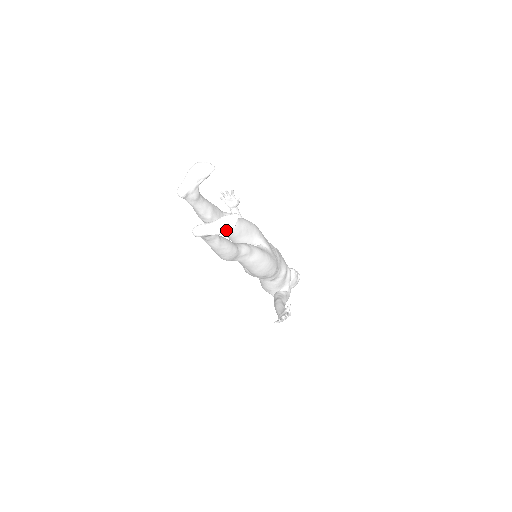
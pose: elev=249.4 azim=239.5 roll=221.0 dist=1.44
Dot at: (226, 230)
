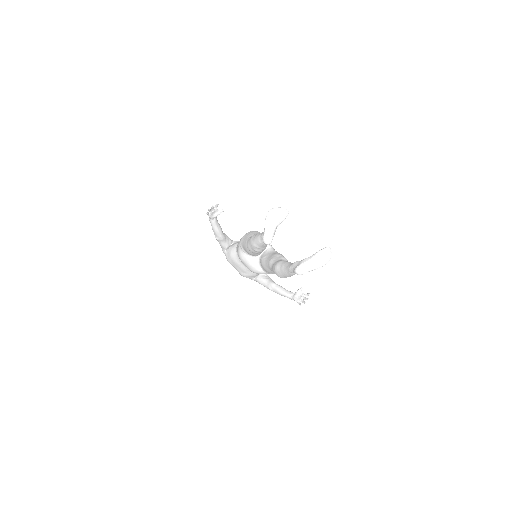
Dot at: (326, 263)
